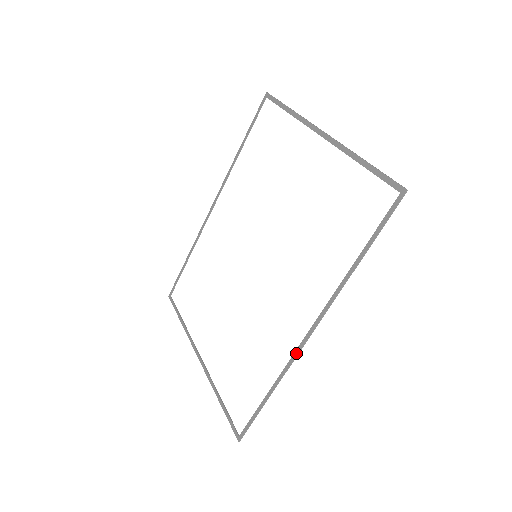
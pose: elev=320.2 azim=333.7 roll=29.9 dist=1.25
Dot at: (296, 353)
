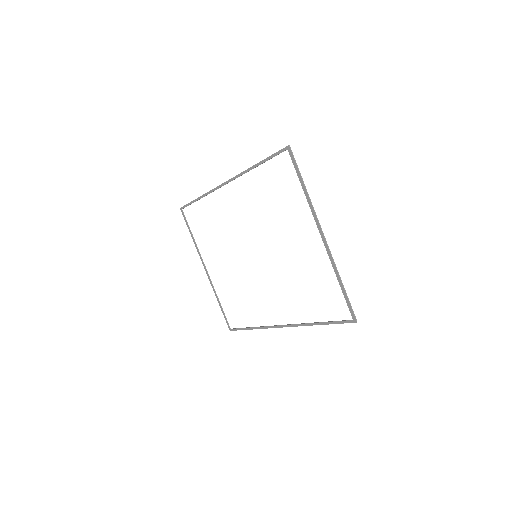
Dot at: (272, 327)
